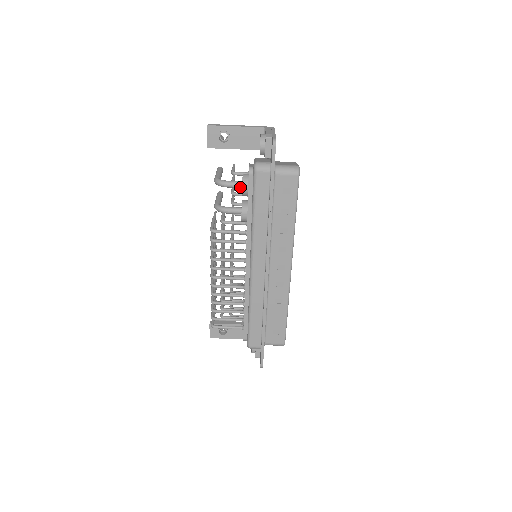
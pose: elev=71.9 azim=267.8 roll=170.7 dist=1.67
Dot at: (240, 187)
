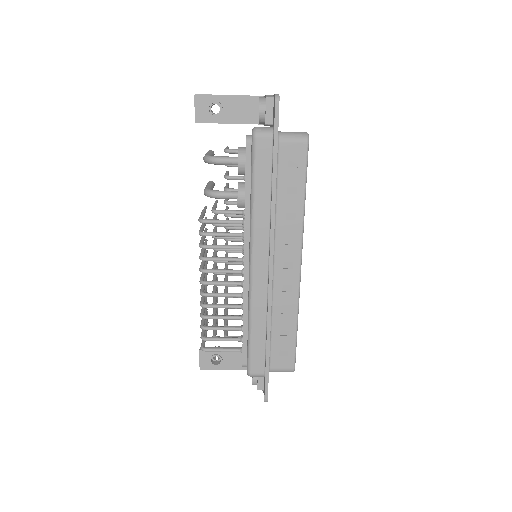
Dot at: (235, 163)
